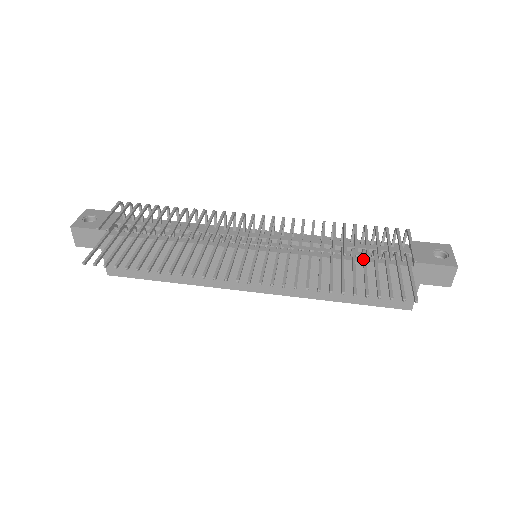
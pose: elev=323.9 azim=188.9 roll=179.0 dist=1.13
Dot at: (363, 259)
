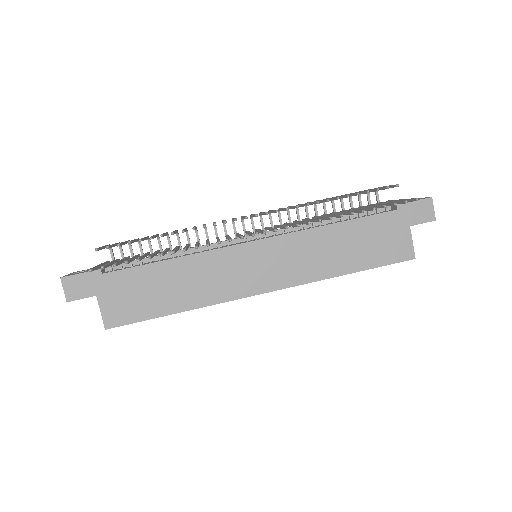
Dot at: (354, 209)
